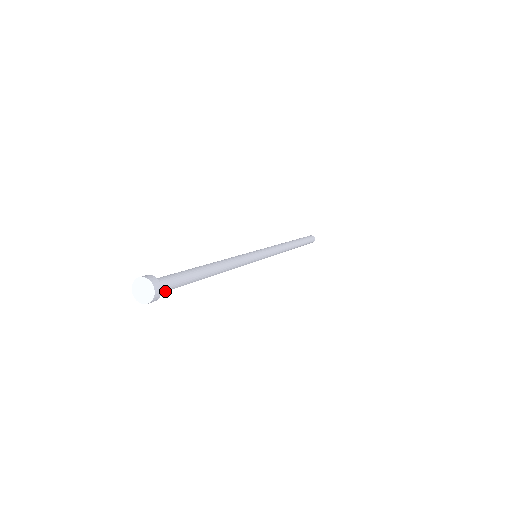
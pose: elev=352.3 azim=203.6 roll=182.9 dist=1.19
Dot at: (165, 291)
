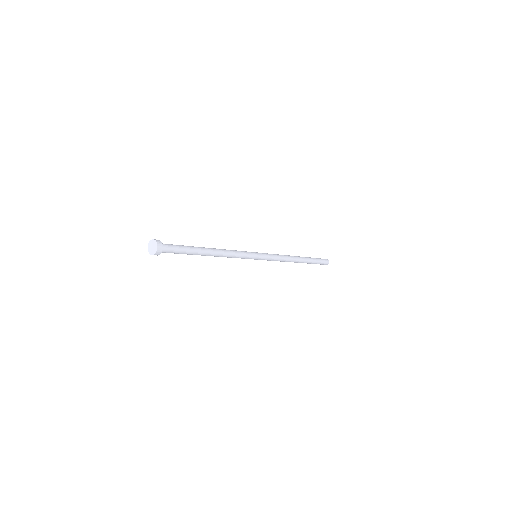
Dot at: (169, 249)
